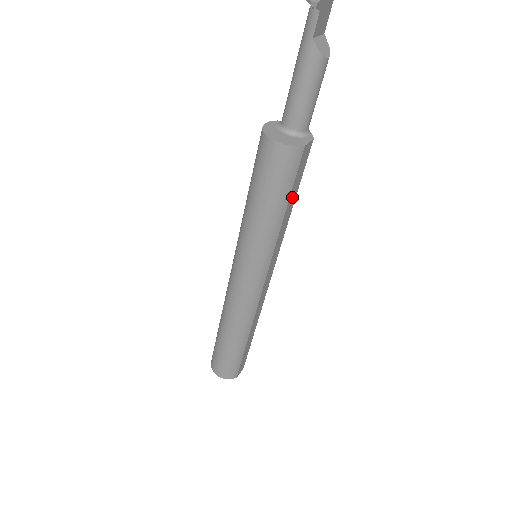
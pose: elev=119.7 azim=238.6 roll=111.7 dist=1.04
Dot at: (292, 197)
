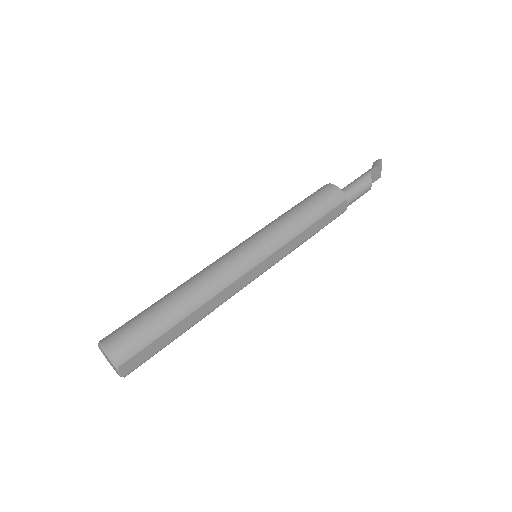
Dot at: (318, 225)
